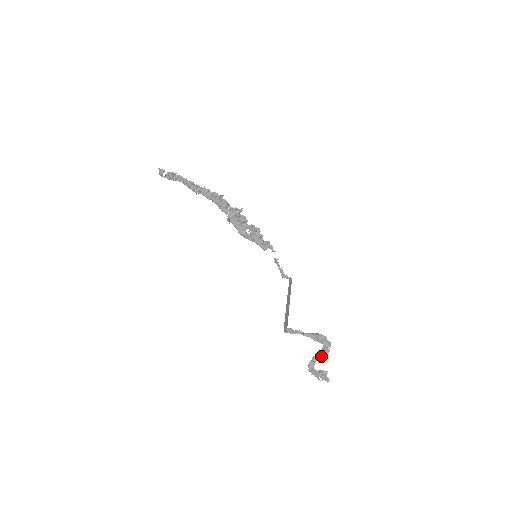
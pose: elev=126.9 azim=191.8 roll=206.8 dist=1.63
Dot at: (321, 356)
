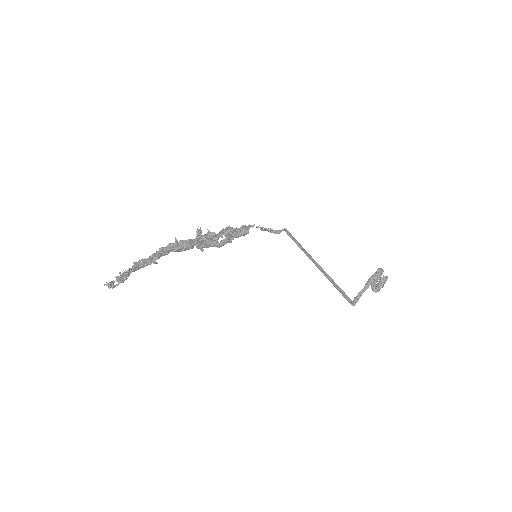
Dot at: (378, 279)
